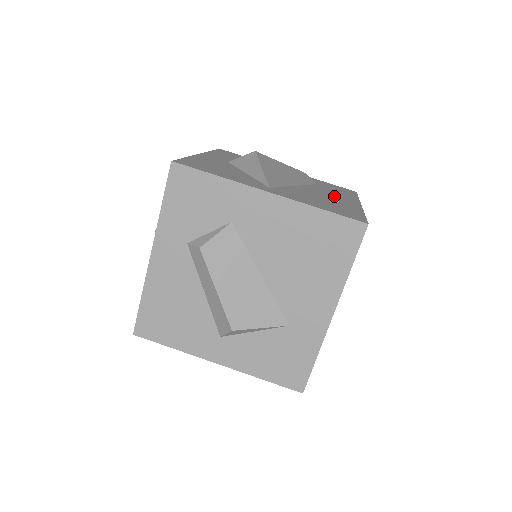
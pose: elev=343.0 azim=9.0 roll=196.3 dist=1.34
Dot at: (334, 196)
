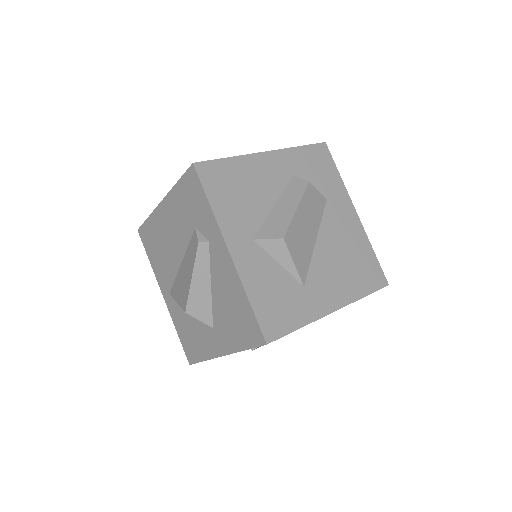
Dot at: occluded
